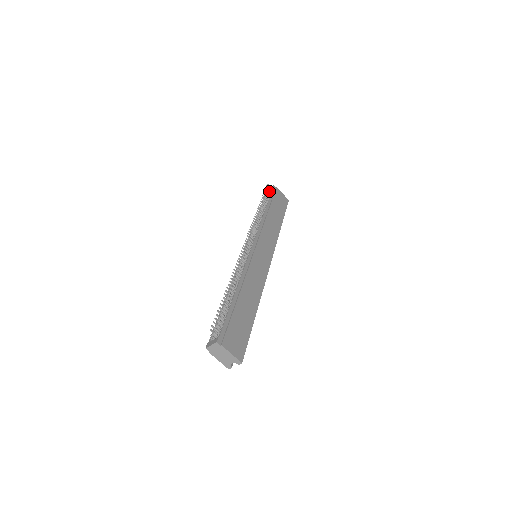
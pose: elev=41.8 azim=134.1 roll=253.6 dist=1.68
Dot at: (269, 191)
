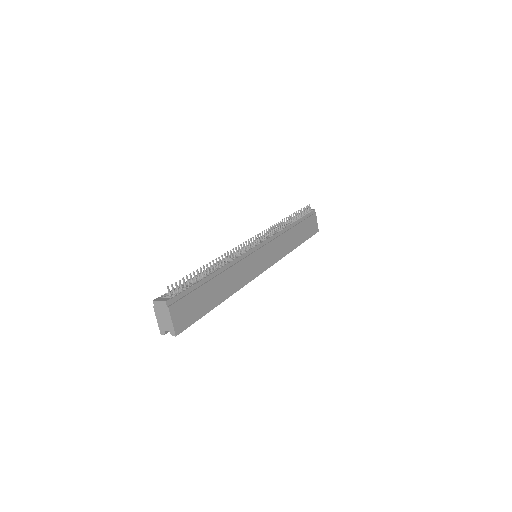
Dot at: (307, 211)
